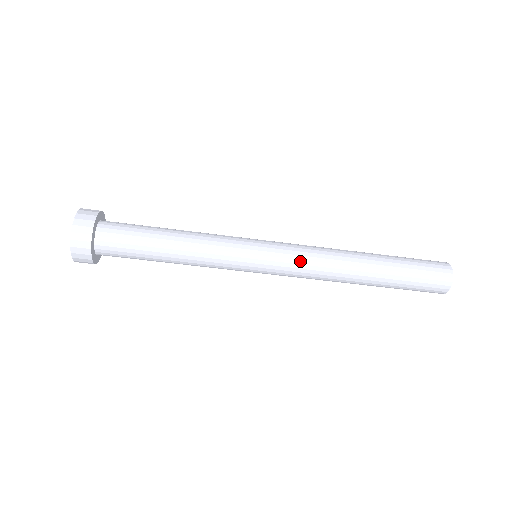
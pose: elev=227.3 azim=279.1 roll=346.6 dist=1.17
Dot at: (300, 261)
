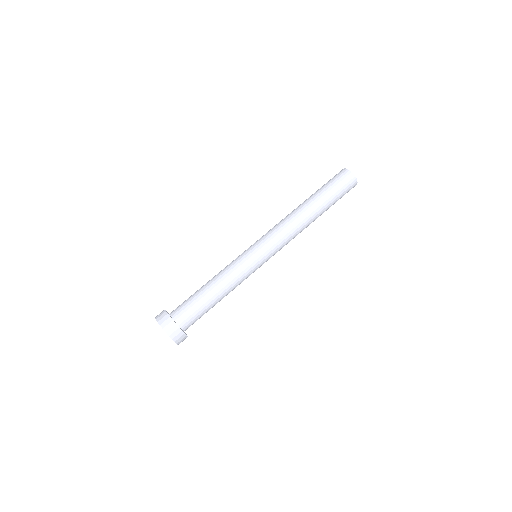
Dot at: (272, 231)
